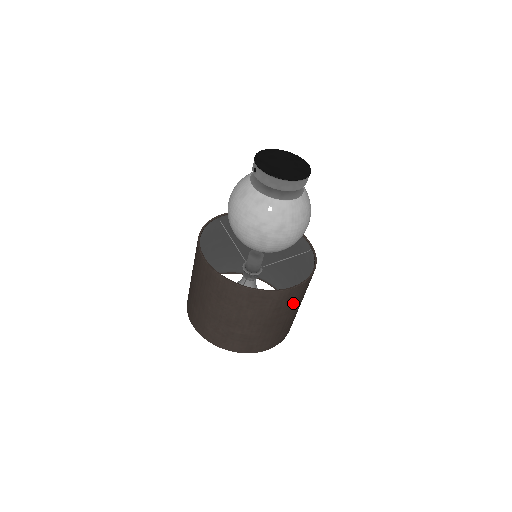
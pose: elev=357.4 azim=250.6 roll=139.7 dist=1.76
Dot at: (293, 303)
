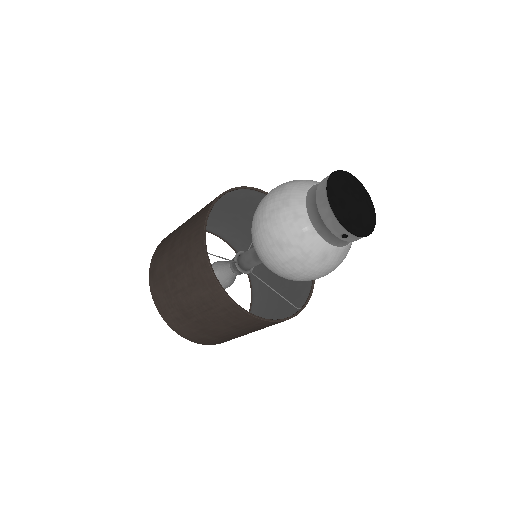
Dot at: occluded
